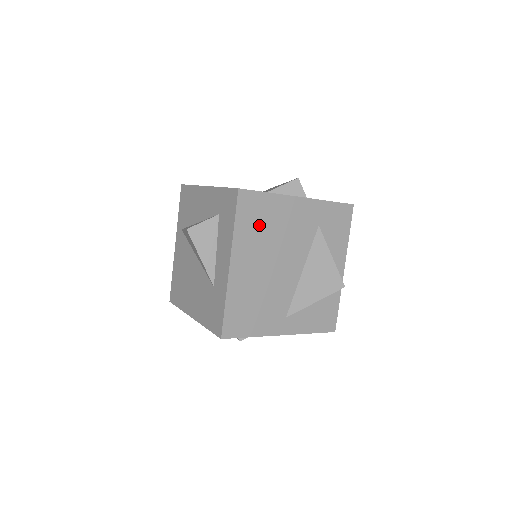
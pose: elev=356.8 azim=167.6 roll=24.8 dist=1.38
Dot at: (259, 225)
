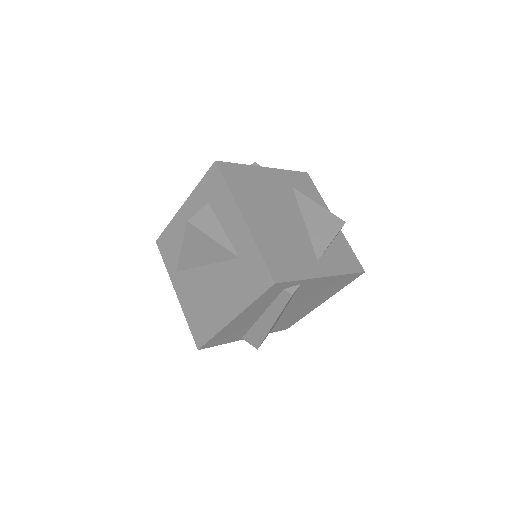
Dot at: (247, 187)
